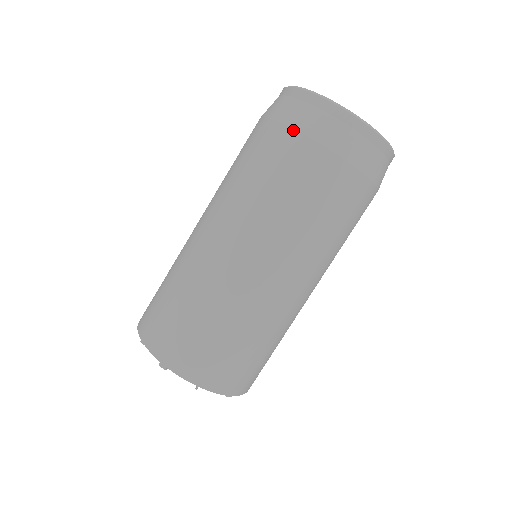
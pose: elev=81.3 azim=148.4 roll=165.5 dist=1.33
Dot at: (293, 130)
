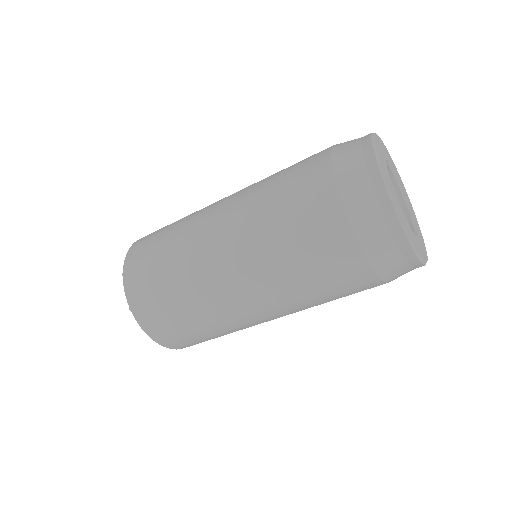
Dot at: (383, 282)
